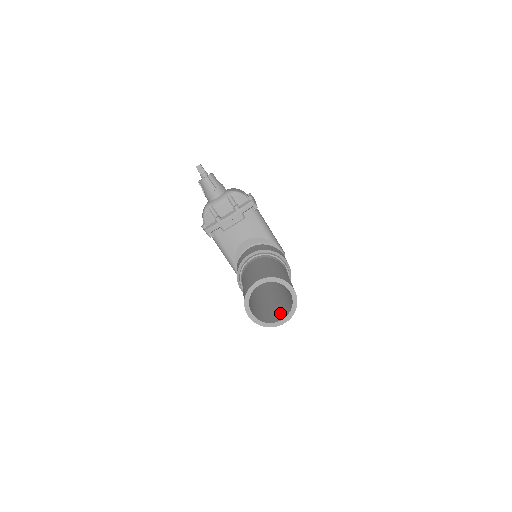
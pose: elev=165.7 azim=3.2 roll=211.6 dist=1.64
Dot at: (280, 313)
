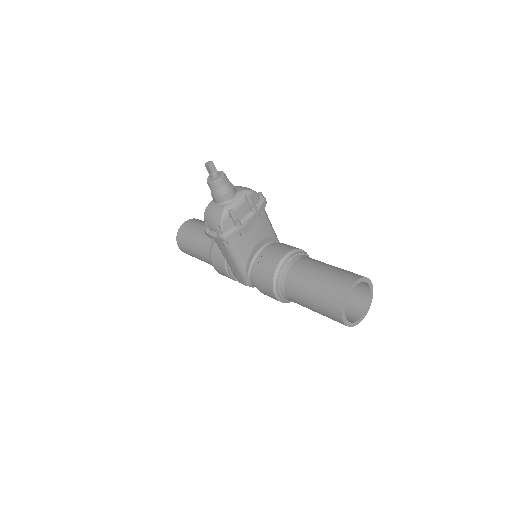
Dot at: (350, 310)
